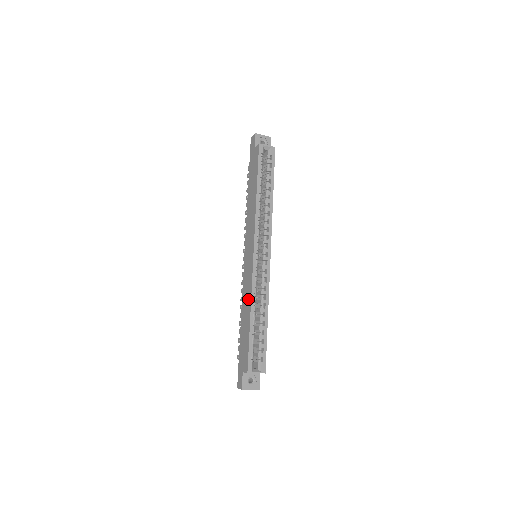
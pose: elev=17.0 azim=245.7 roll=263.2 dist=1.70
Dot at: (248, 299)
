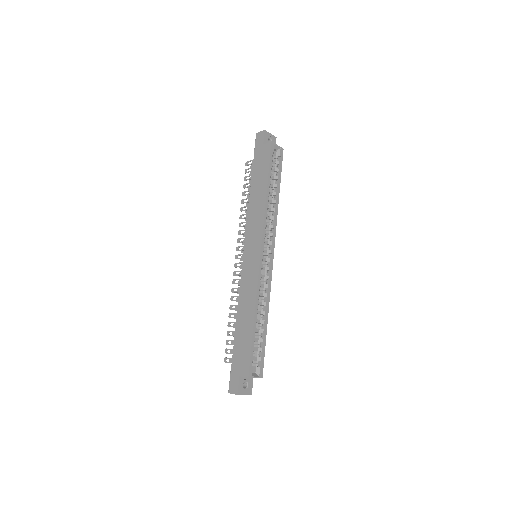
Dot at: (250, 300)
